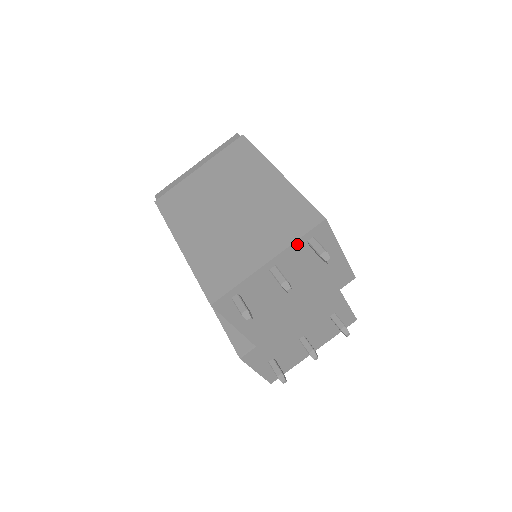
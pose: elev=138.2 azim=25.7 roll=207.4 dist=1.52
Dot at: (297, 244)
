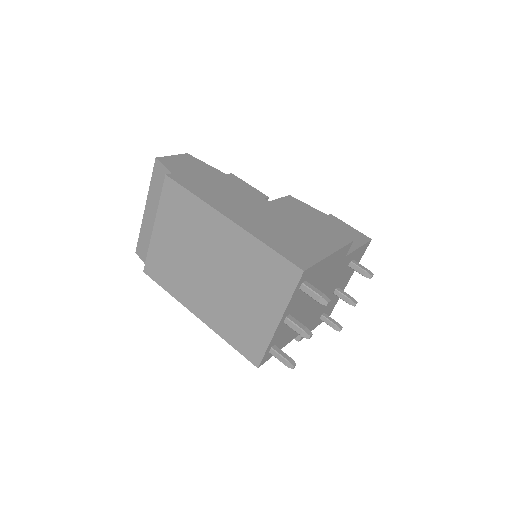
Dot at: (292, 298)
